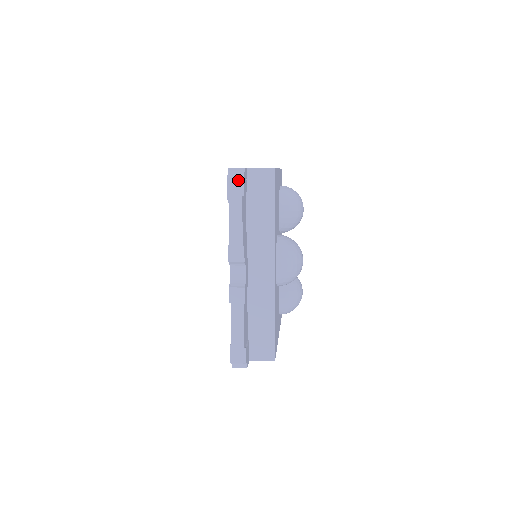
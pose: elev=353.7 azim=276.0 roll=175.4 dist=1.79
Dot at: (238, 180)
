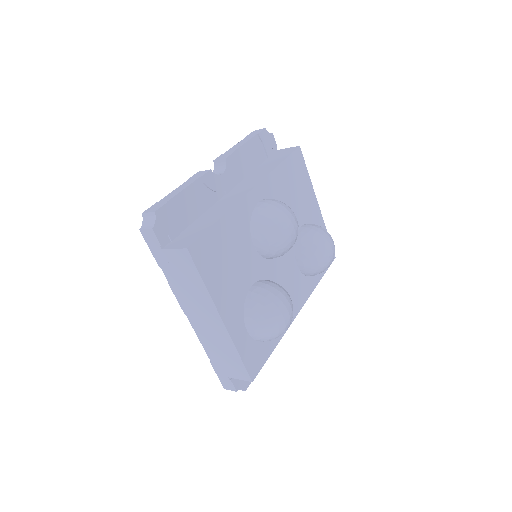
Dot at: (261, 129)
